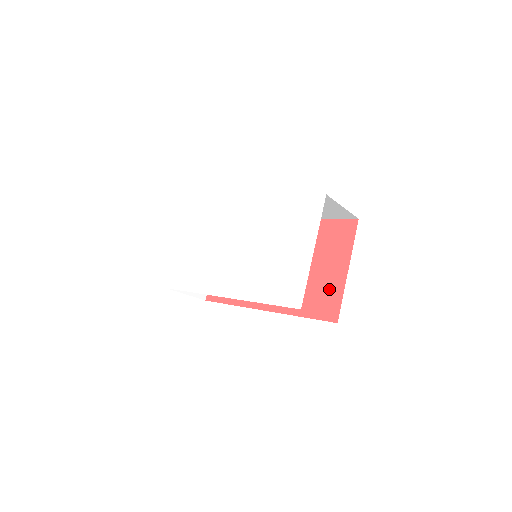
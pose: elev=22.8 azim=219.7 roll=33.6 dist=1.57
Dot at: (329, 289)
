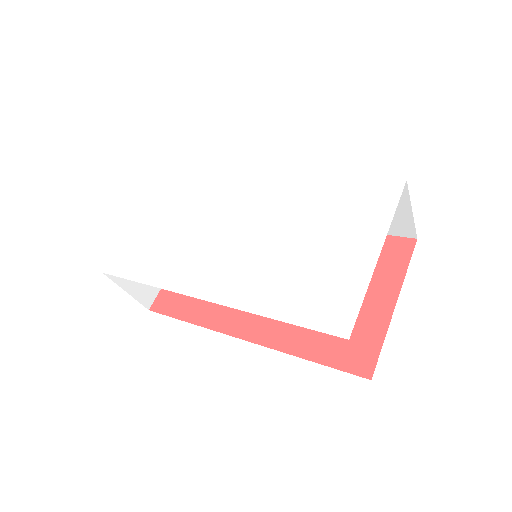
Dot at: (361, 327)
